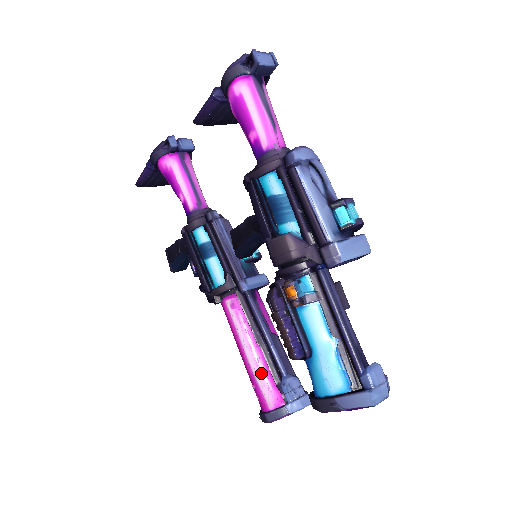
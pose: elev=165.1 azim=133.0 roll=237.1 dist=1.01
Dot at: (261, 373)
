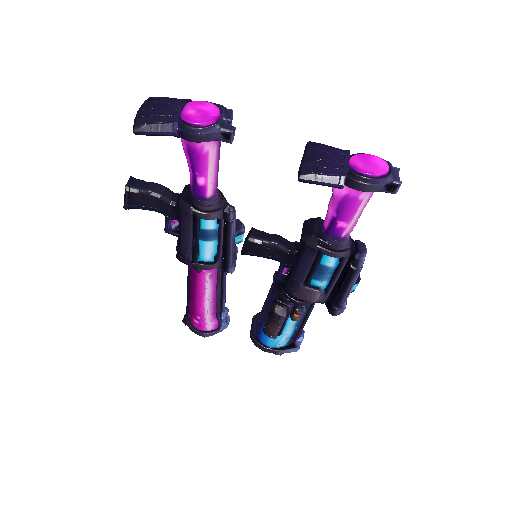
Dot at: (211, 313)
